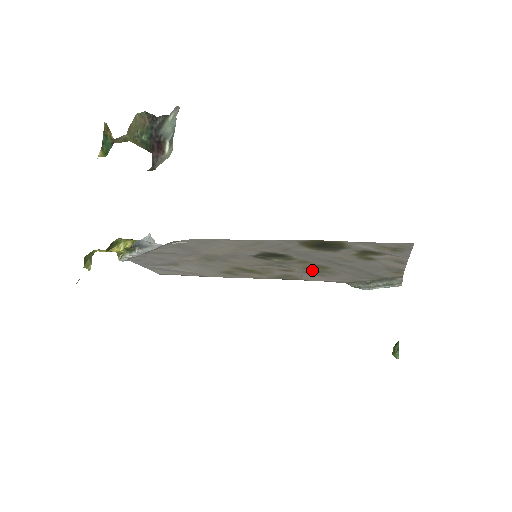
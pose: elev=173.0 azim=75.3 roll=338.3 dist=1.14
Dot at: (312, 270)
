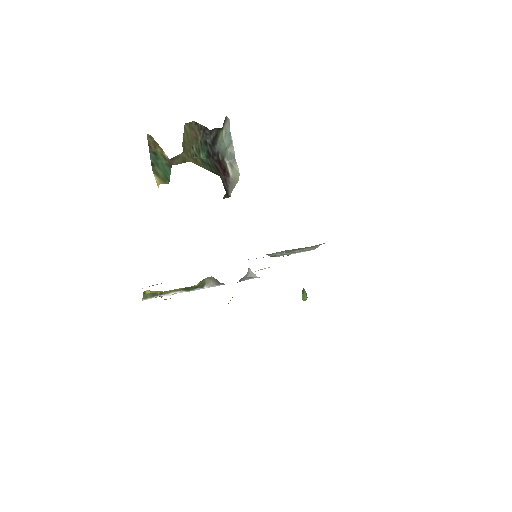
Dot at: occluded
